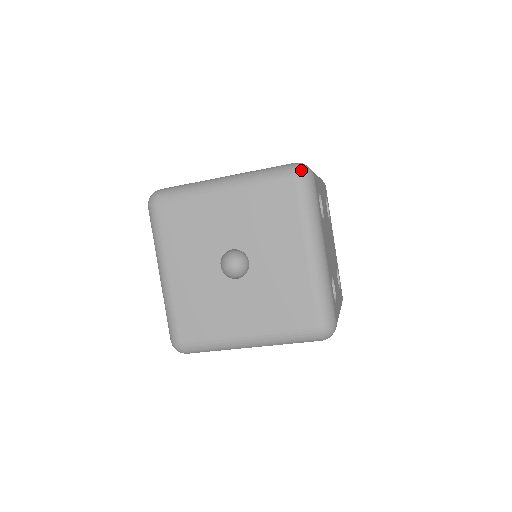
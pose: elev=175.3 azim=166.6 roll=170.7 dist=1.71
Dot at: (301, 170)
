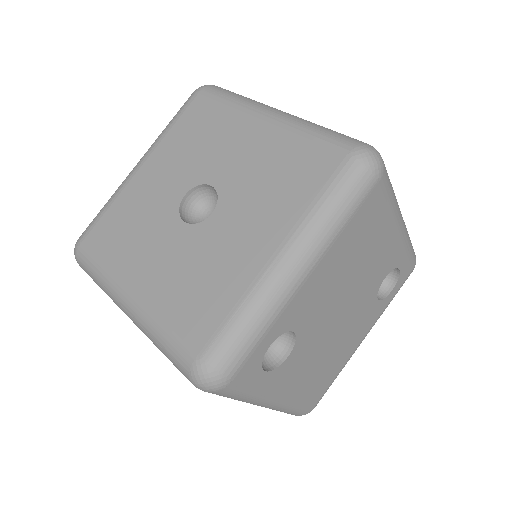
Dot at: (200, 87)
